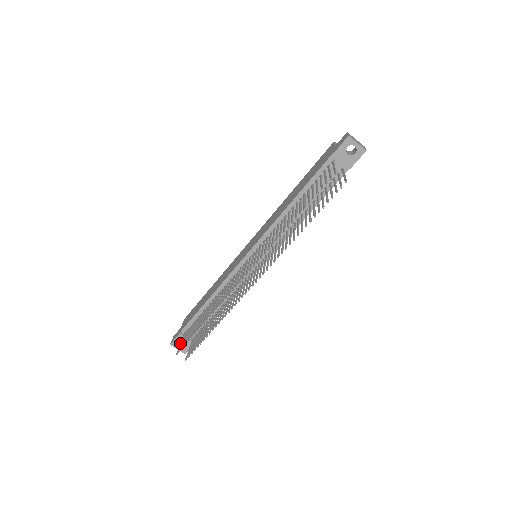
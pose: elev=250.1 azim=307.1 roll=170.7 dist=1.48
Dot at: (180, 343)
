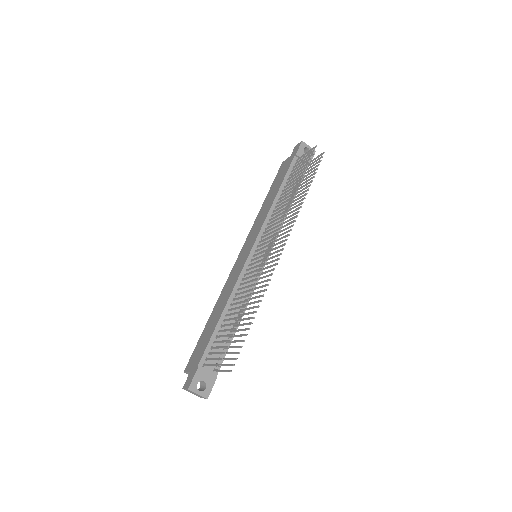
Dot at: (211, 364)
